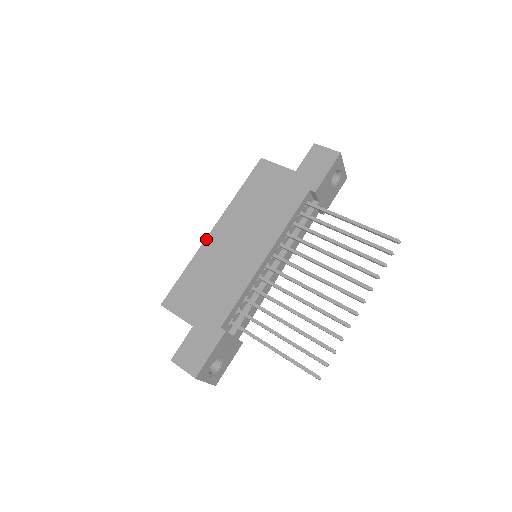
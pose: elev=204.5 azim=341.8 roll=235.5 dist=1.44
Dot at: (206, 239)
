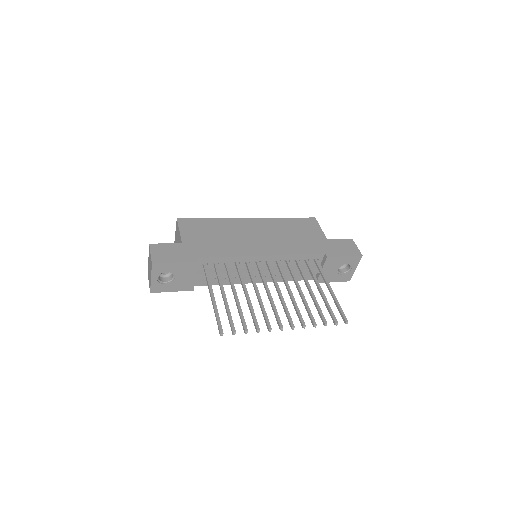
Dot at: (240, 218)
